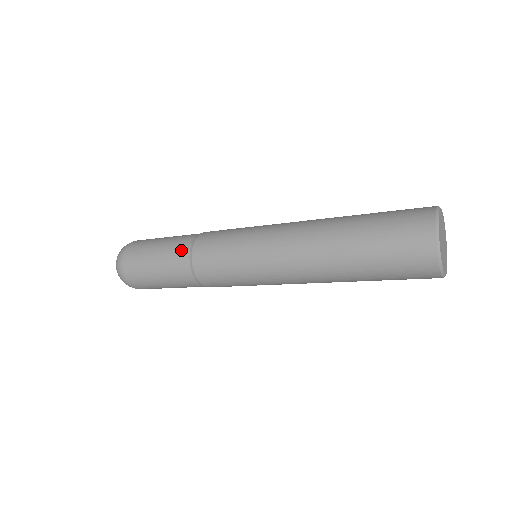
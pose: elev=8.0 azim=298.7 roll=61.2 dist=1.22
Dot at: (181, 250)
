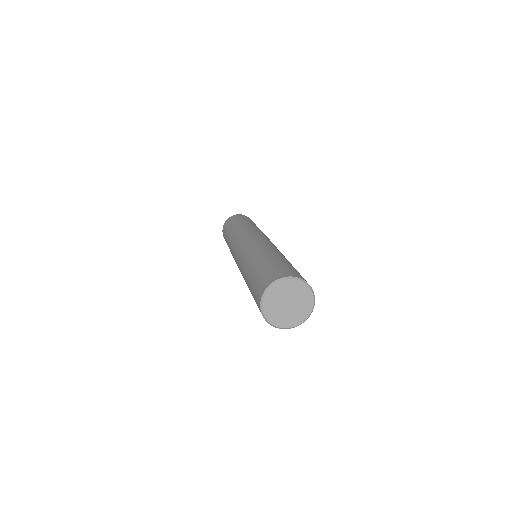
Dot at: occluded
